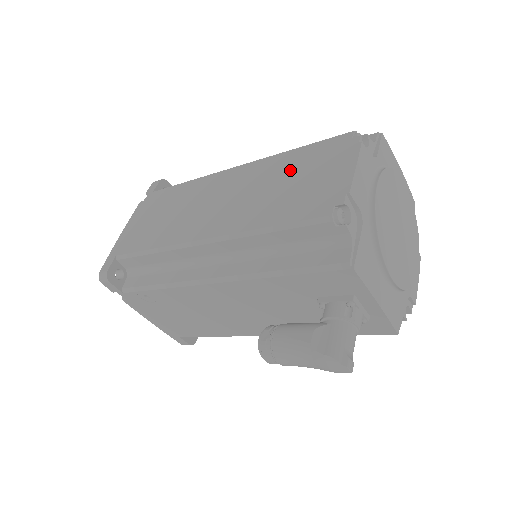
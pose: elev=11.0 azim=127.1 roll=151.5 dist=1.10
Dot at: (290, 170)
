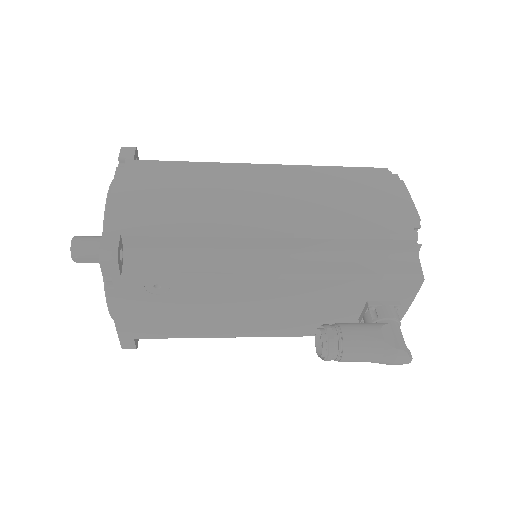
Dot at: (343, 185)
